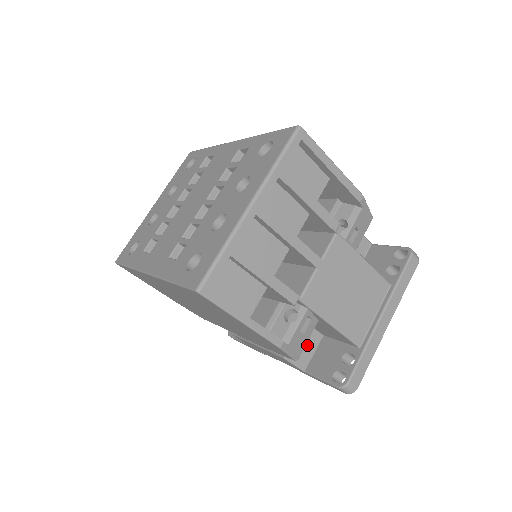
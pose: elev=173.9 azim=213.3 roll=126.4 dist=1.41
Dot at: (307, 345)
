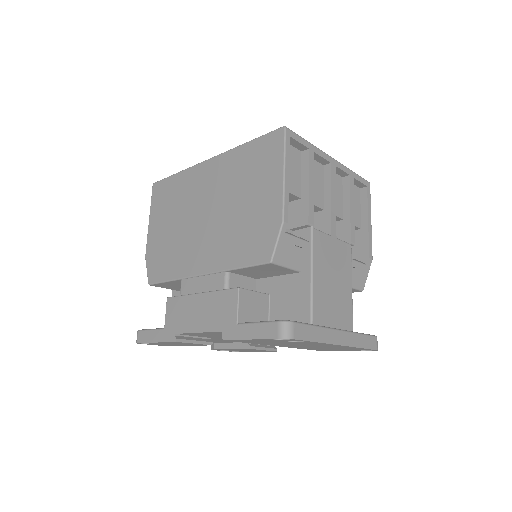
Dot at: (256, 311)
